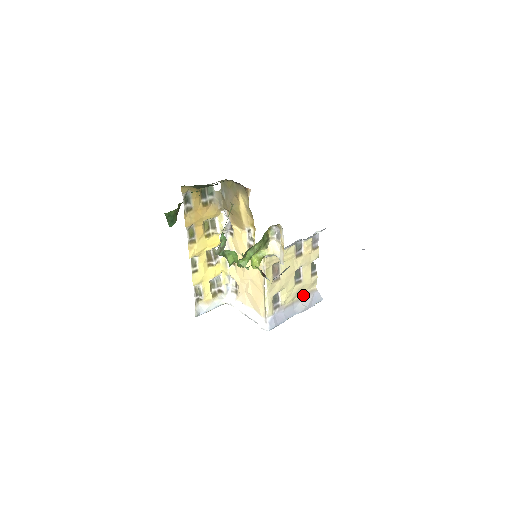
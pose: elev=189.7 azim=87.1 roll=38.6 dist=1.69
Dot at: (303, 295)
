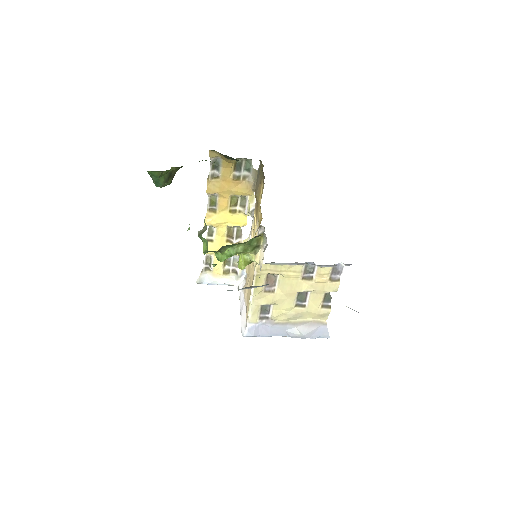
Dot at: (305, 321)
